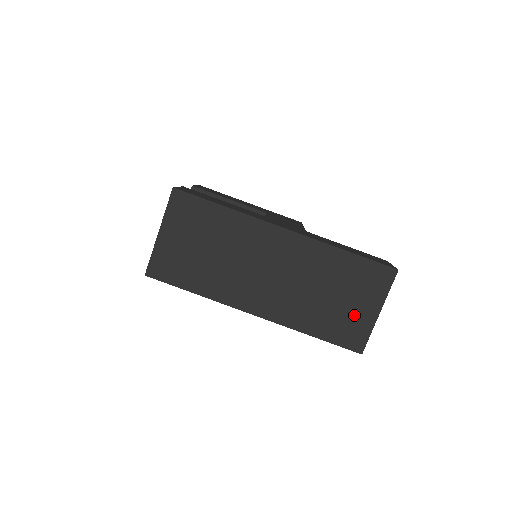
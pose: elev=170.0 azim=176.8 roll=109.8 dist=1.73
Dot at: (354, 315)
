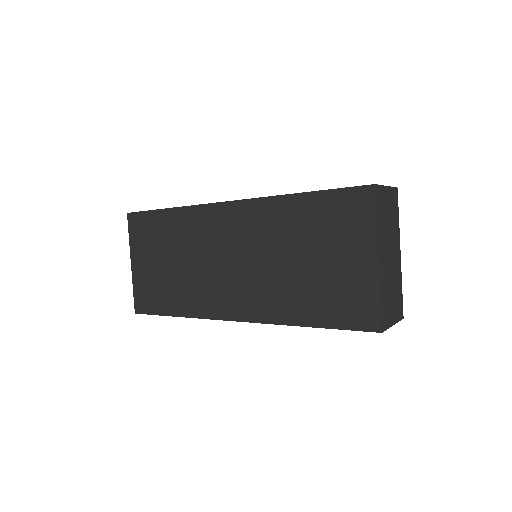
Dot at: (345, 276)
